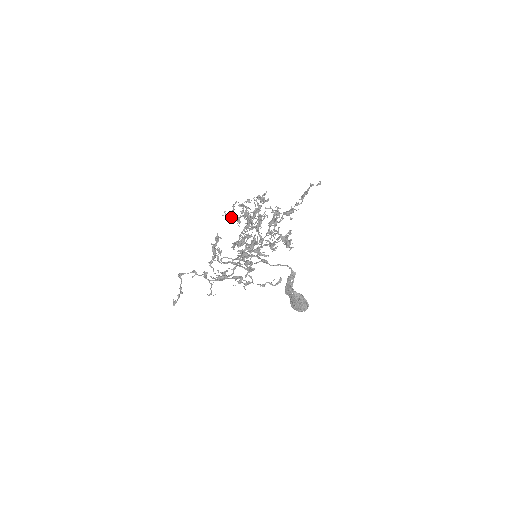
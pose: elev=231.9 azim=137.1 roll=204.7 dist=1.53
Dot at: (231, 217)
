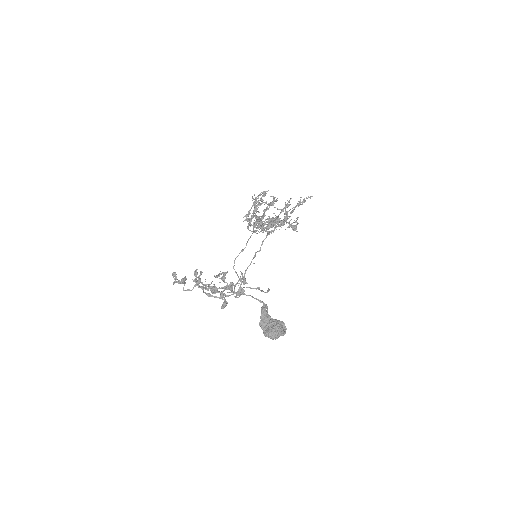
Dot at: occluded
